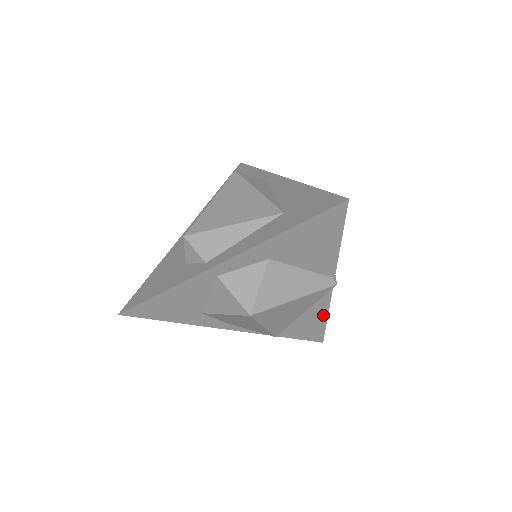
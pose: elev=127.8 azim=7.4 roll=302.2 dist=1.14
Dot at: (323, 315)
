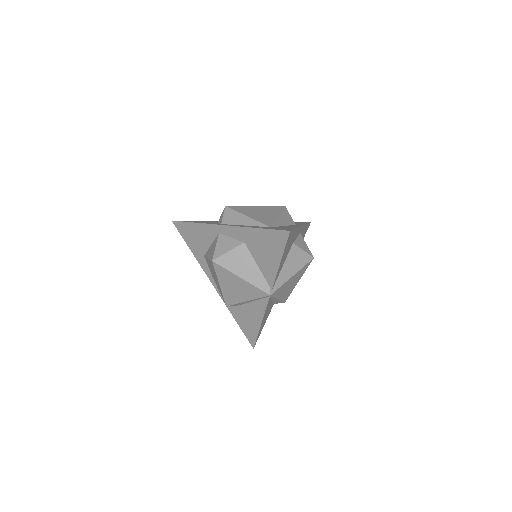
Dot at: (259, 320)
